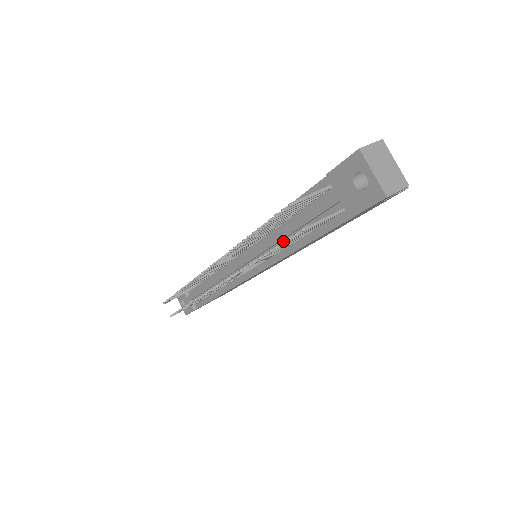
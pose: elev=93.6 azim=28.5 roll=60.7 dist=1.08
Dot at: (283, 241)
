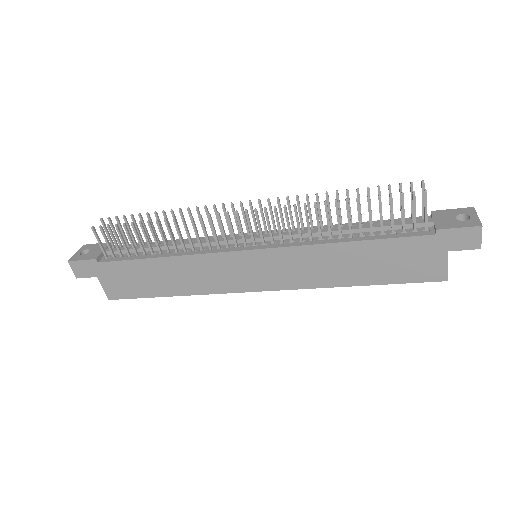
Dot at: occluded
